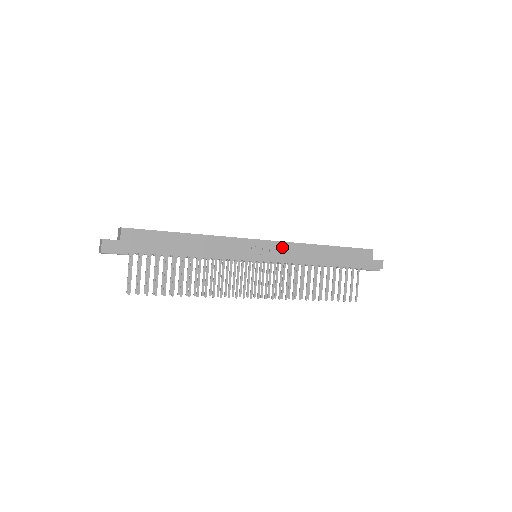
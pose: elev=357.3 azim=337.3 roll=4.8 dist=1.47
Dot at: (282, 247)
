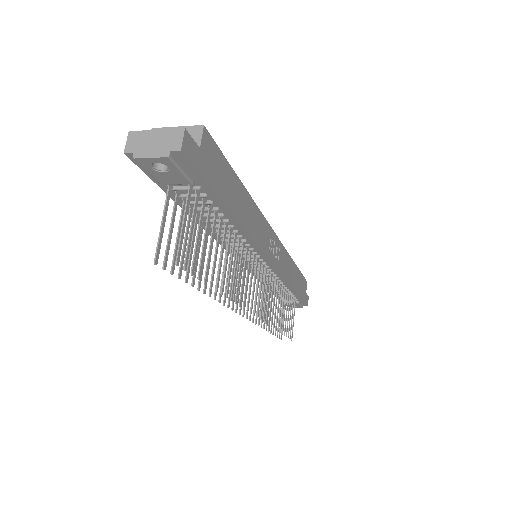
Dot at: (282, 251)
